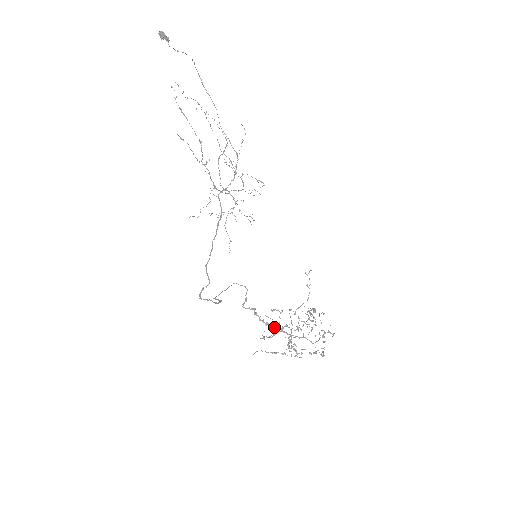
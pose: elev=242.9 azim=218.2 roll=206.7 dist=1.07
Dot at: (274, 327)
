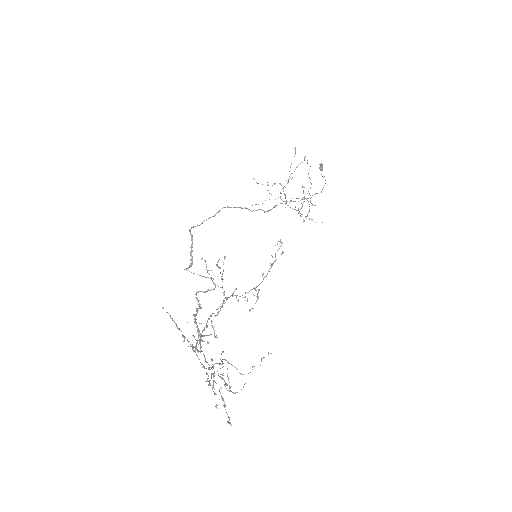
Dot at: (198, 331)
